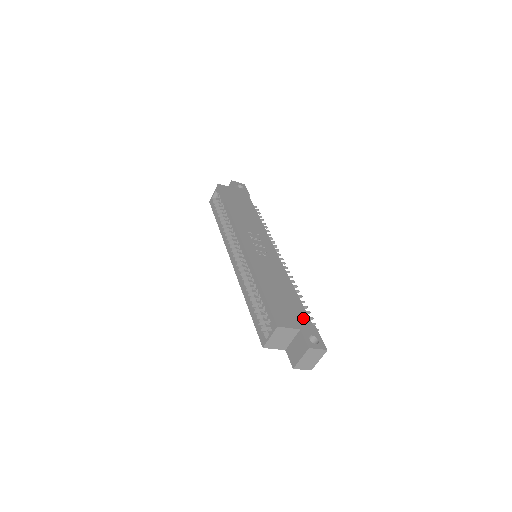
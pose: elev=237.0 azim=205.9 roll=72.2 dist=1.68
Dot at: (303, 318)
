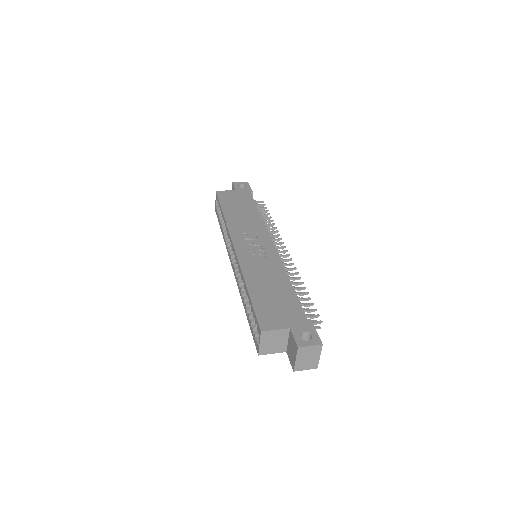
Dot at: (296, 314)
